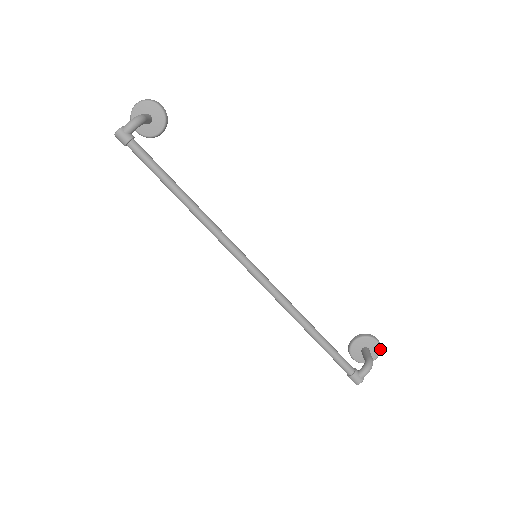
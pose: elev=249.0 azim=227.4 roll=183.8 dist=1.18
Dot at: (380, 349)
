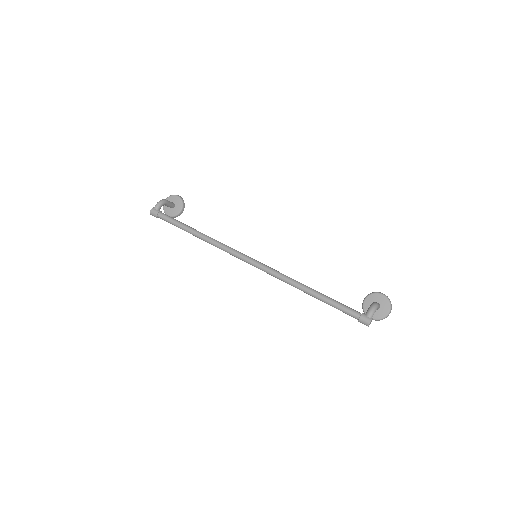
Dot at: (389, 300)
